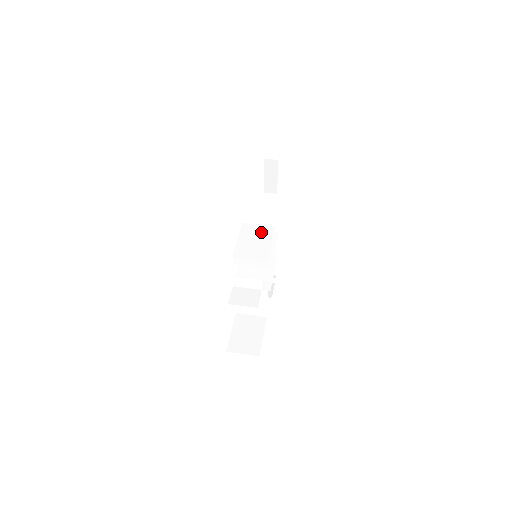
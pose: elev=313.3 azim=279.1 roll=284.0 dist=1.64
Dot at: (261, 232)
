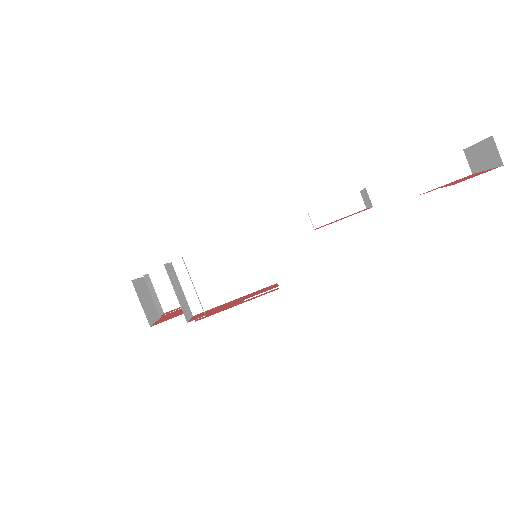
Dot at: (250, 270)
